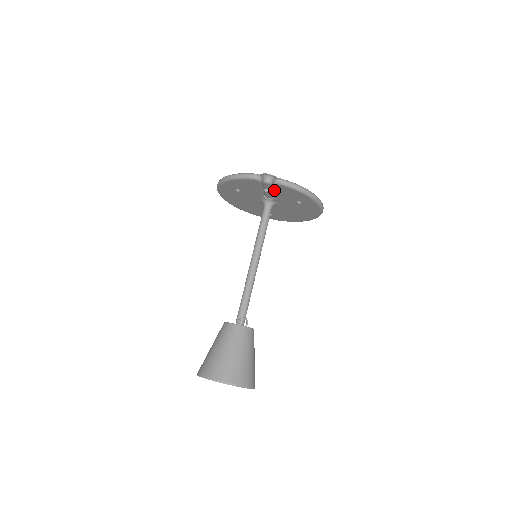
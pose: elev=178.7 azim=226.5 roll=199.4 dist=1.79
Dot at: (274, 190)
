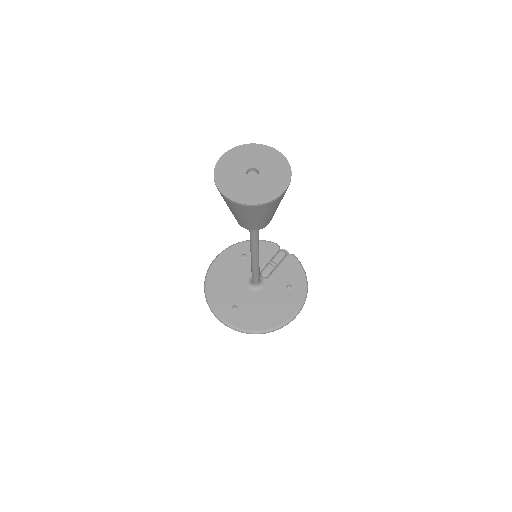
Dot at: (280, 264)
